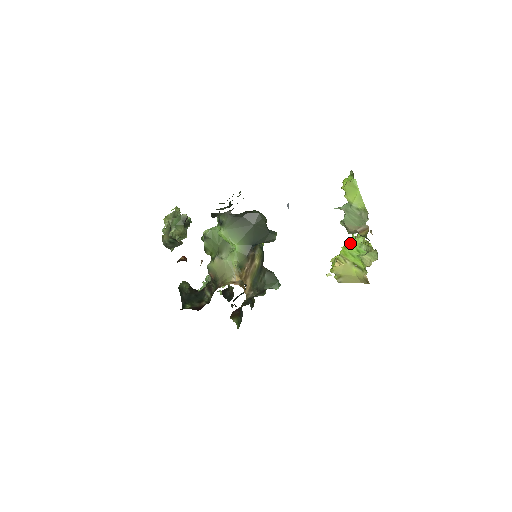
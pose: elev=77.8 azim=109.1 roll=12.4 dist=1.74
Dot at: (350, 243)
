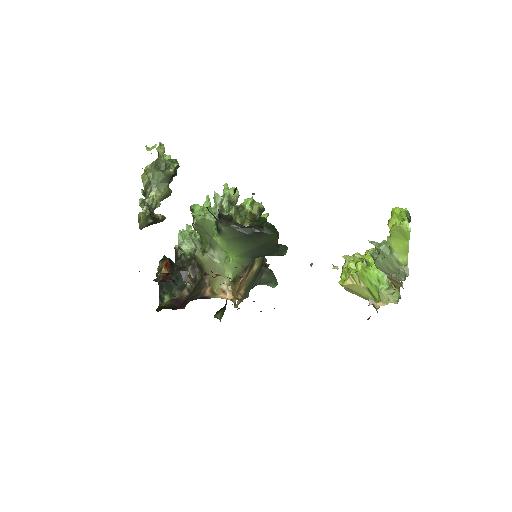
Dot at: (373, 268)
